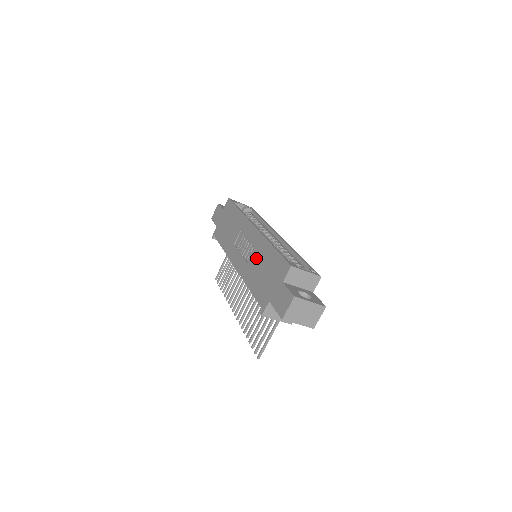
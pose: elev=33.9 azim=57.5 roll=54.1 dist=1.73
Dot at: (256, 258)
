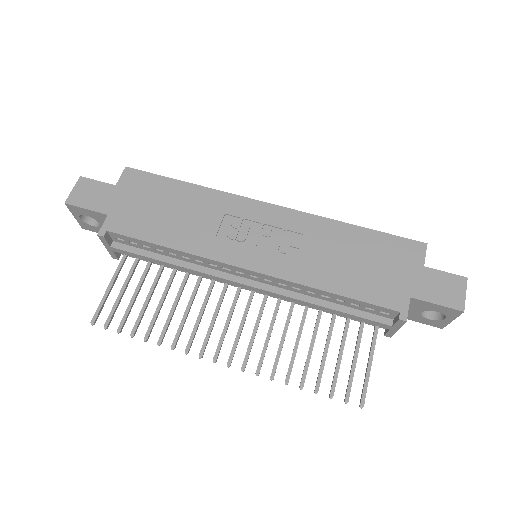
Dot at: (320, 246)
